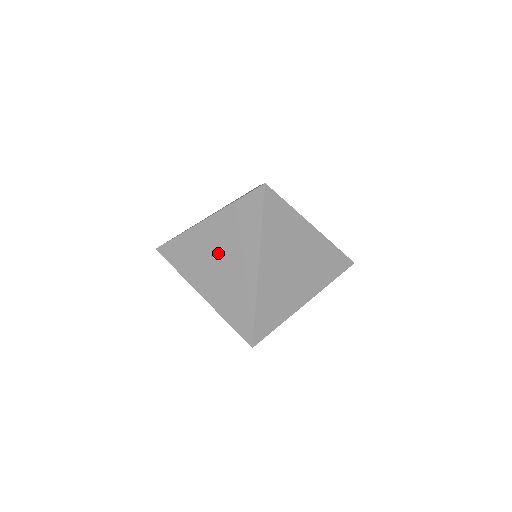
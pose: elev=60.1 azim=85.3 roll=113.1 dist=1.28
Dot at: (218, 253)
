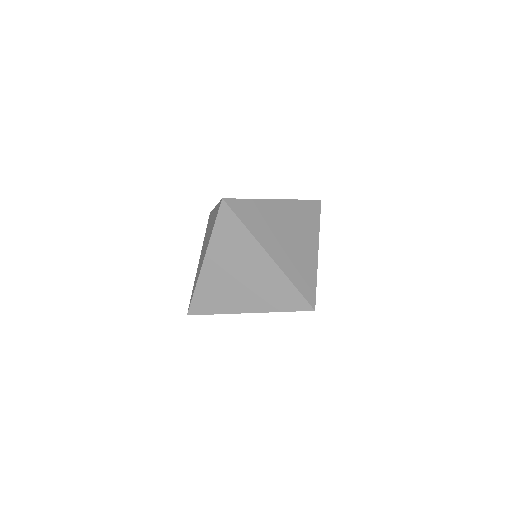
Dot at: (233, 274)
